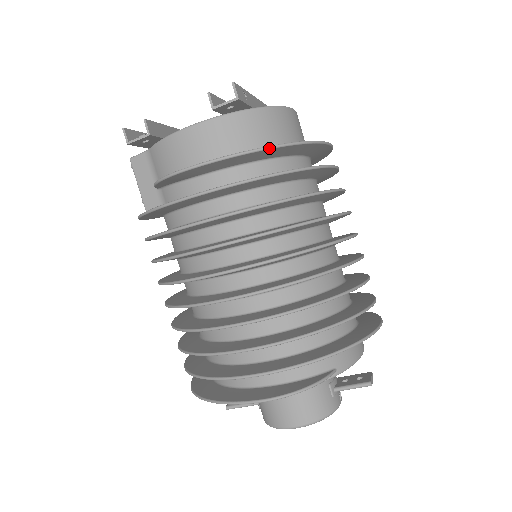
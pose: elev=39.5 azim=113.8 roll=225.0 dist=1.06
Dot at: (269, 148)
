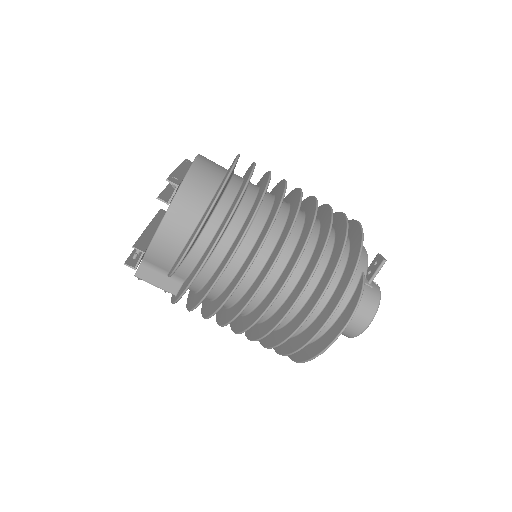
Dot at: (219, 195)
